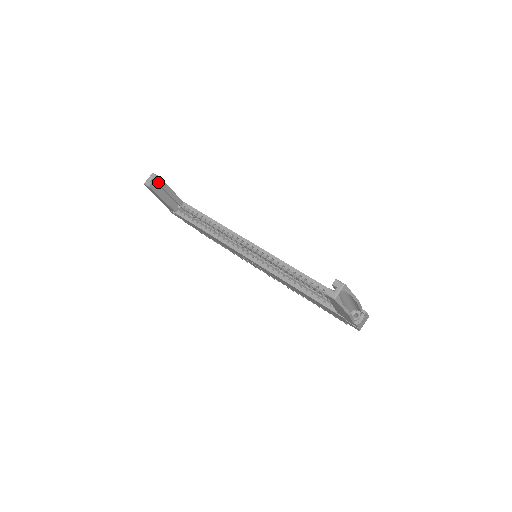
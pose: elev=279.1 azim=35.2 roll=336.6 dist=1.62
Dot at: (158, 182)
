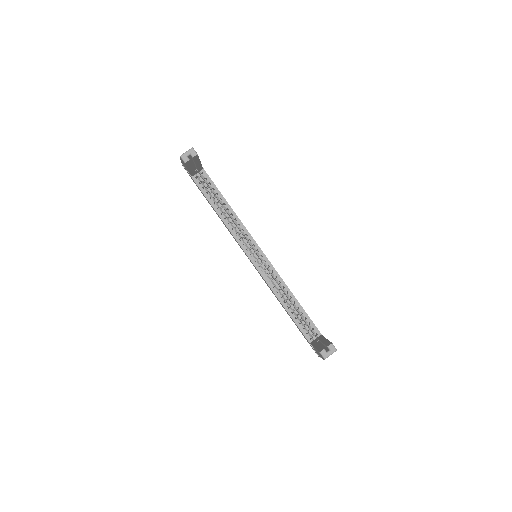
Dot at: (194, 158)
